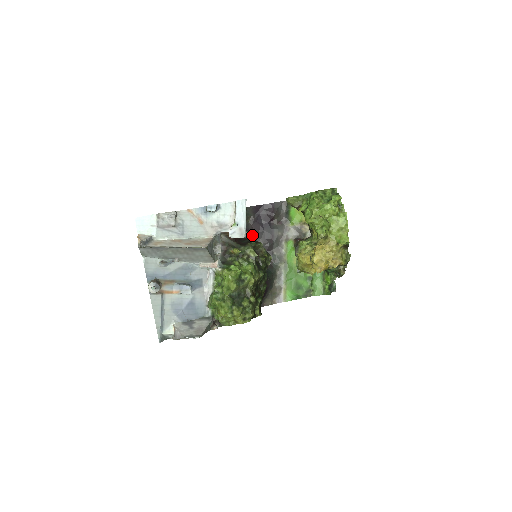
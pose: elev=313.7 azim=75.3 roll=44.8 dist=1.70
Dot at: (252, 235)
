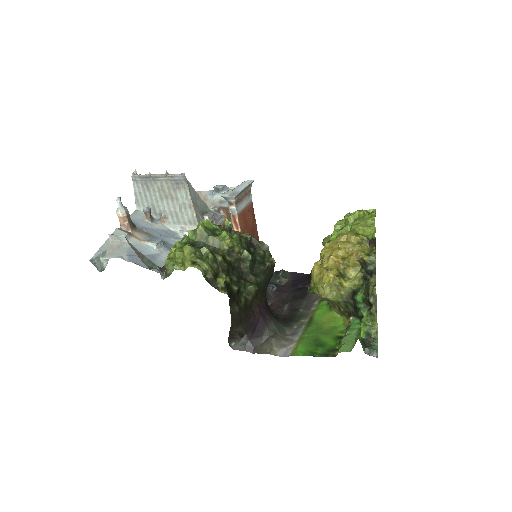
Dot at: (280, 292)
